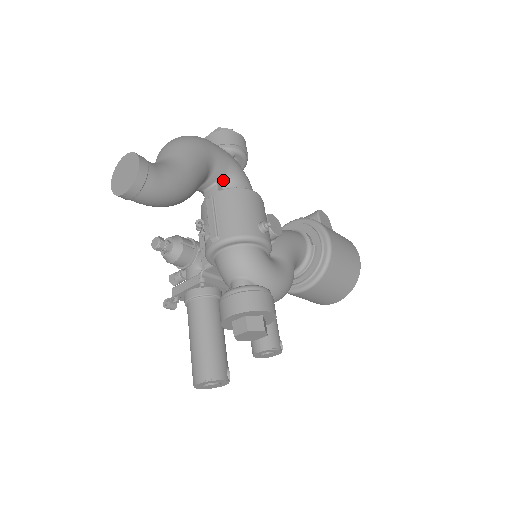
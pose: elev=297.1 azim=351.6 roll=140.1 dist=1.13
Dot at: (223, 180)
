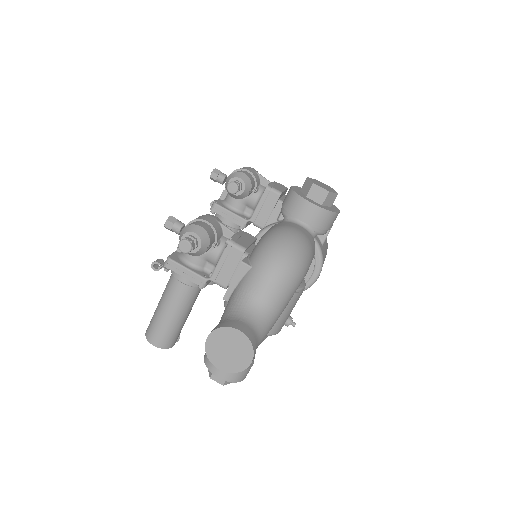
Dot at: occluded
